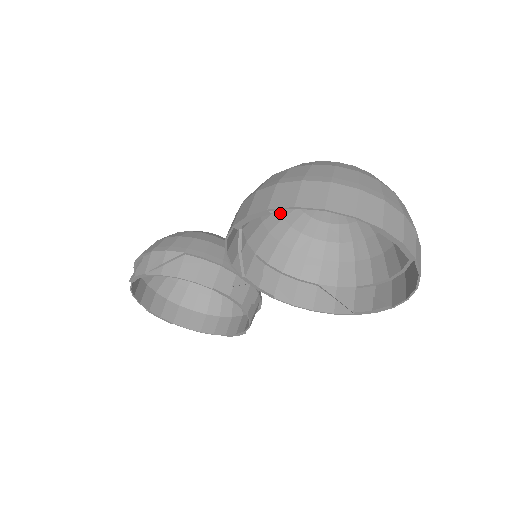
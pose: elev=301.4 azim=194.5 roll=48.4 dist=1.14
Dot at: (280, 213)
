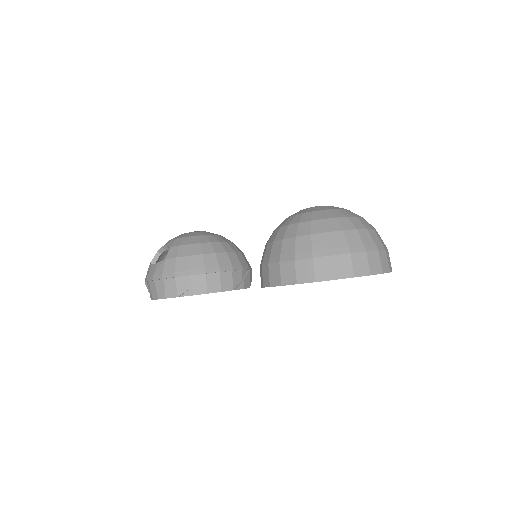
Dot at: occluded
